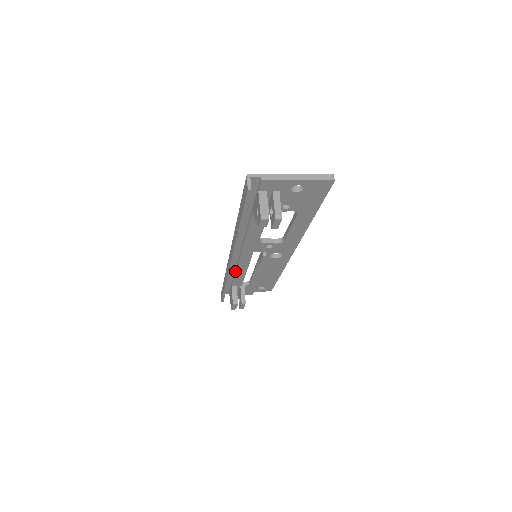
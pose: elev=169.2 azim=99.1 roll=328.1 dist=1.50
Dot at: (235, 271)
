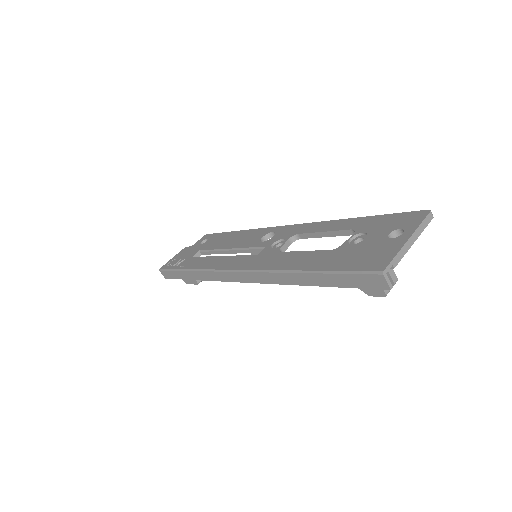
Dot at: occluded
